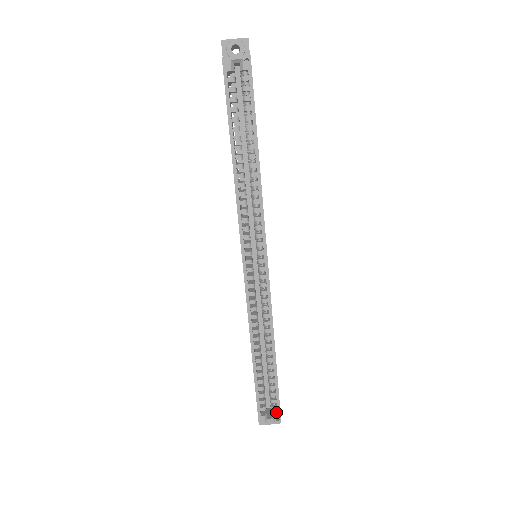
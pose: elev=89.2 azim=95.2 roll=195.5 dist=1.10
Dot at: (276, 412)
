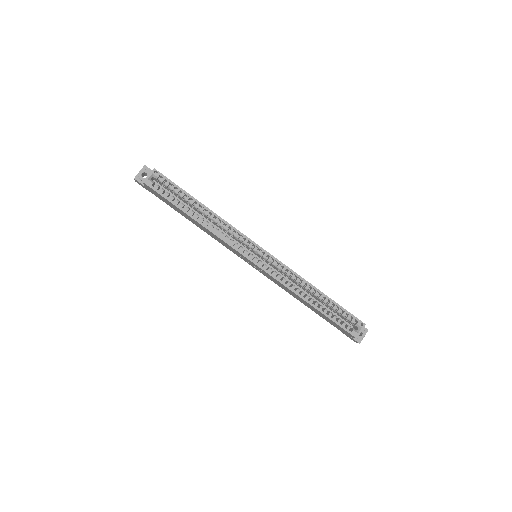
Dot at: (357, 322)
